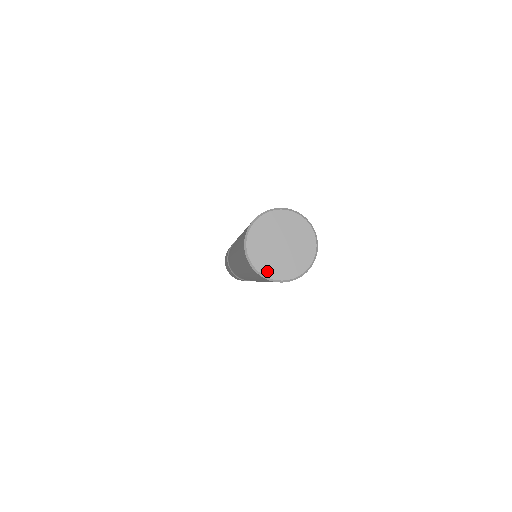
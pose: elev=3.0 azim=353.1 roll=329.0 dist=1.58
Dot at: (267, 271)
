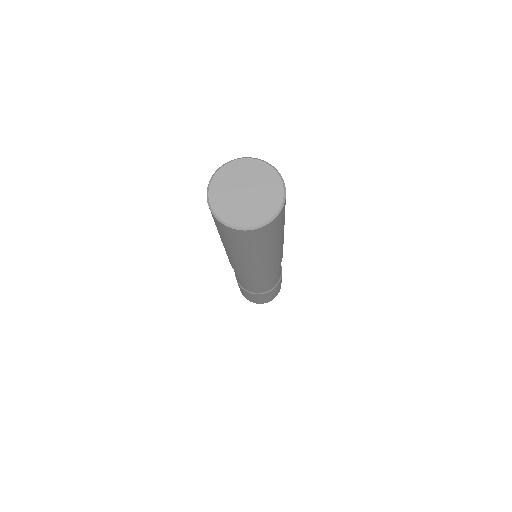
Dot at: (249, 222)
